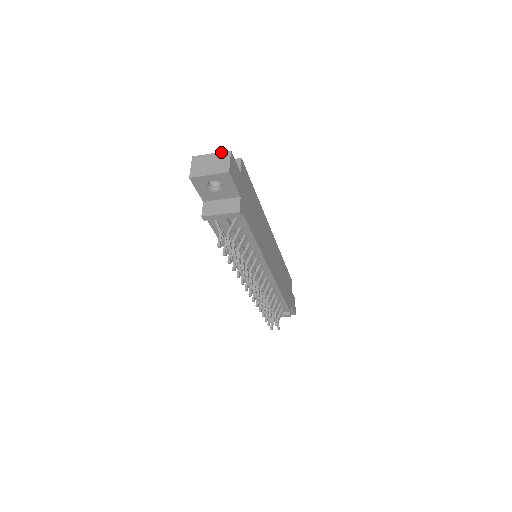
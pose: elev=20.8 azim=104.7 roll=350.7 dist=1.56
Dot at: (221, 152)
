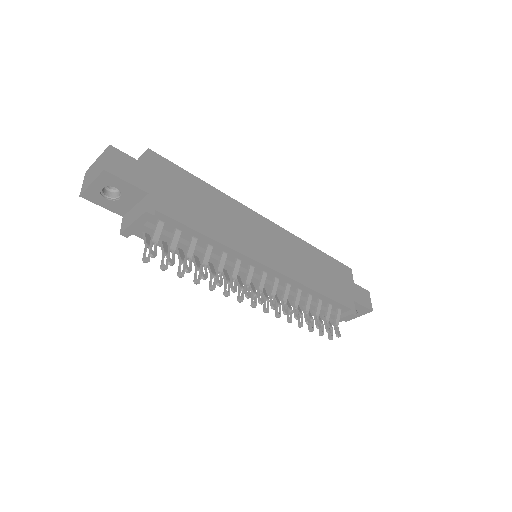
Dot at: (103, 152)
